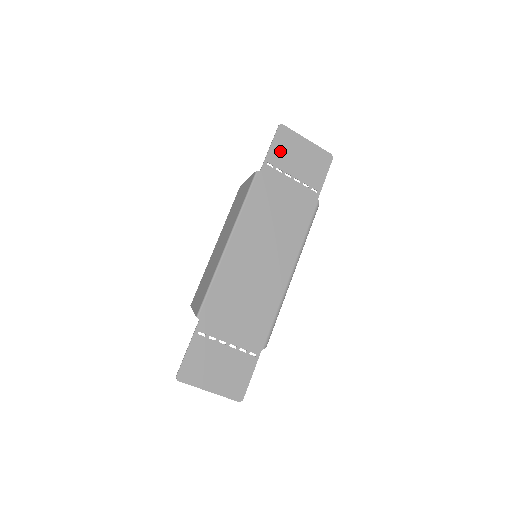
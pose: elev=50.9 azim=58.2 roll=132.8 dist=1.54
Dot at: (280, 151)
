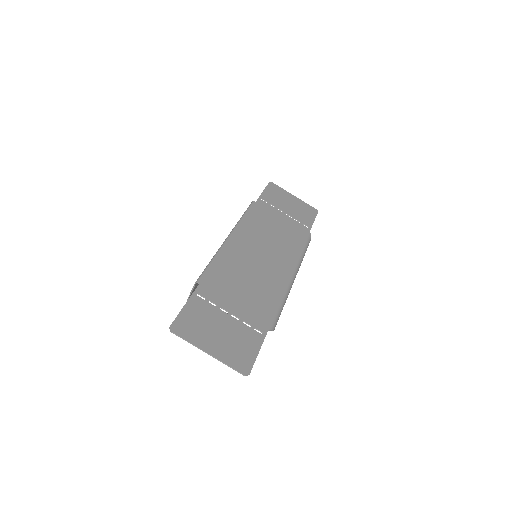
Dot at: (272, 195)
